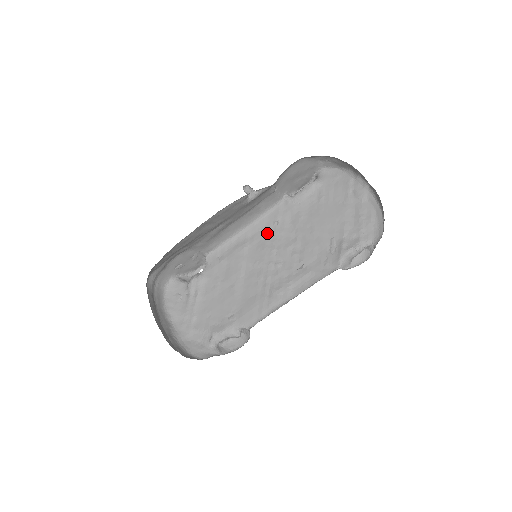
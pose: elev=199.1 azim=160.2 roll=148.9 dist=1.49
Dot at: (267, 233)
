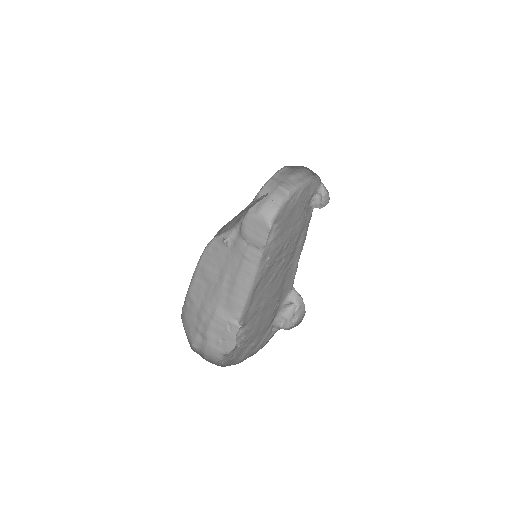
Dot at: (266, 267)
